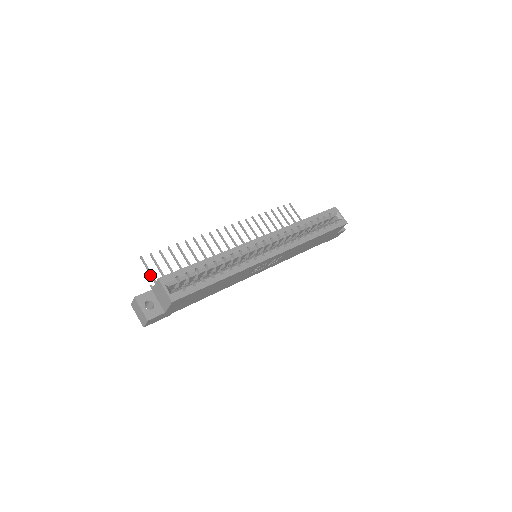
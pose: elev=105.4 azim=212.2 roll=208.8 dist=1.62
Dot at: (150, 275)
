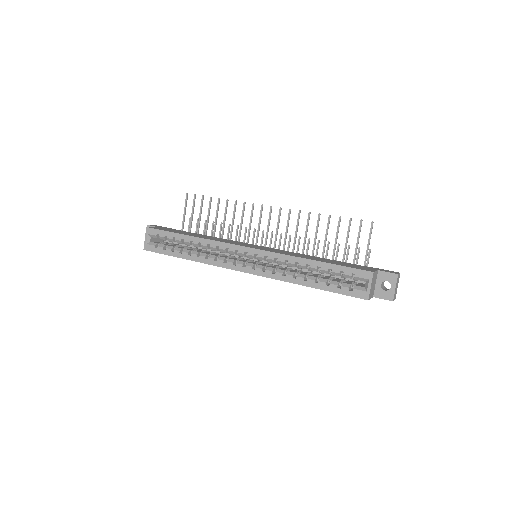
Dot at: (184, 212)
